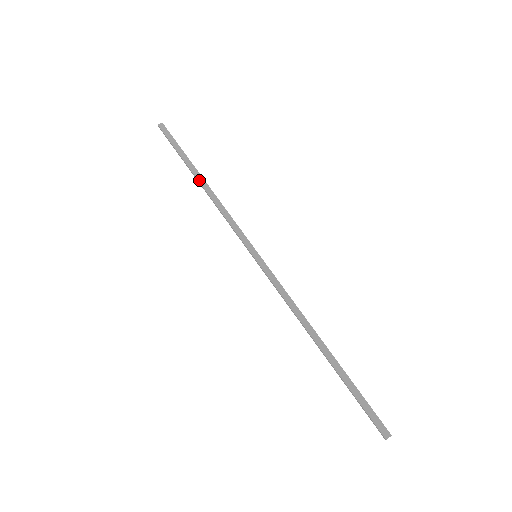
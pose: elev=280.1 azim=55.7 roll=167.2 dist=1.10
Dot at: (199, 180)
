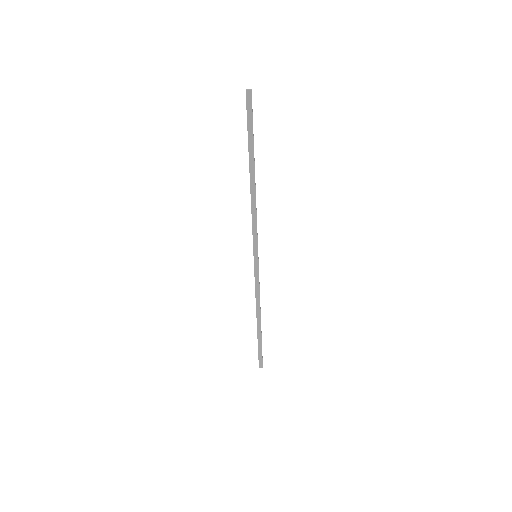
Dot at: (251, 177)
